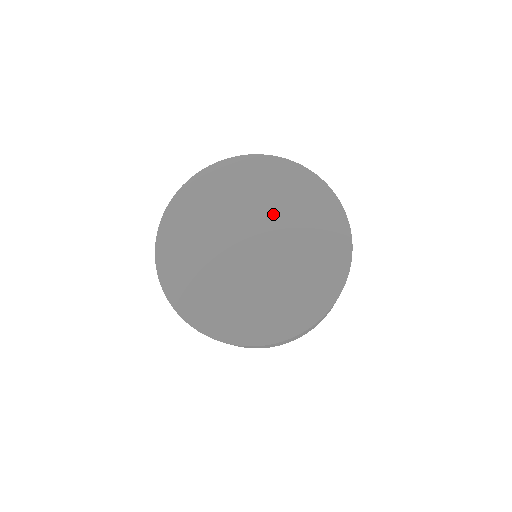
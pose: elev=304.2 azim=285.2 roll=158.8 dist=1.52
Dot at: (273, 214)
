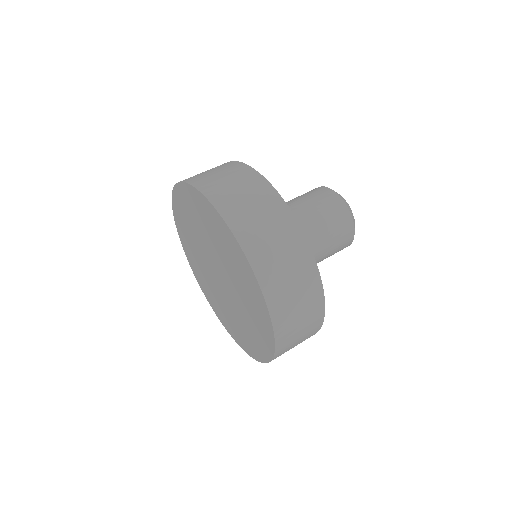
Dot at: (237, 293)
